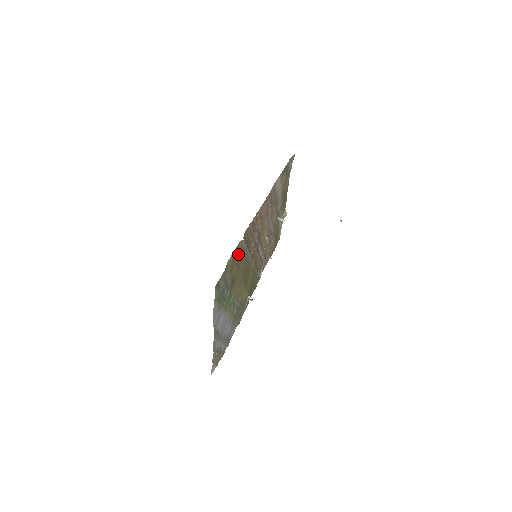
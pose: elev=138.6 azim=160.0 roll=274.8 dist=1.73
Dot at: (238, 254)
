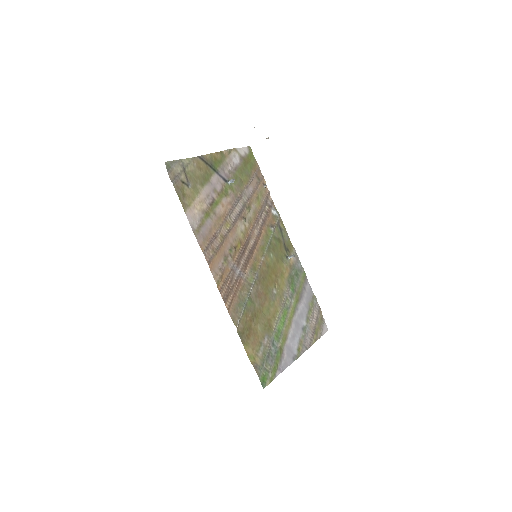
Dot at: (247, 326)
